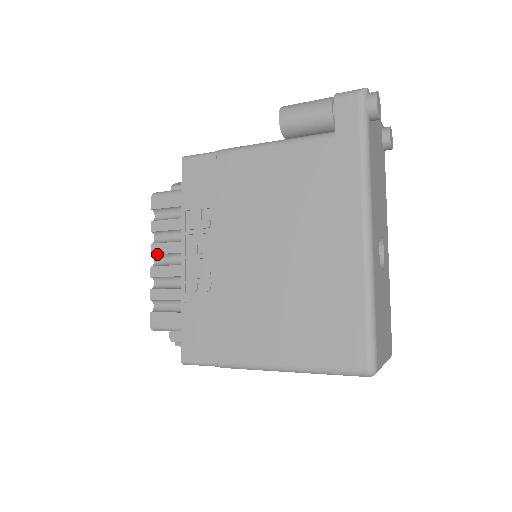
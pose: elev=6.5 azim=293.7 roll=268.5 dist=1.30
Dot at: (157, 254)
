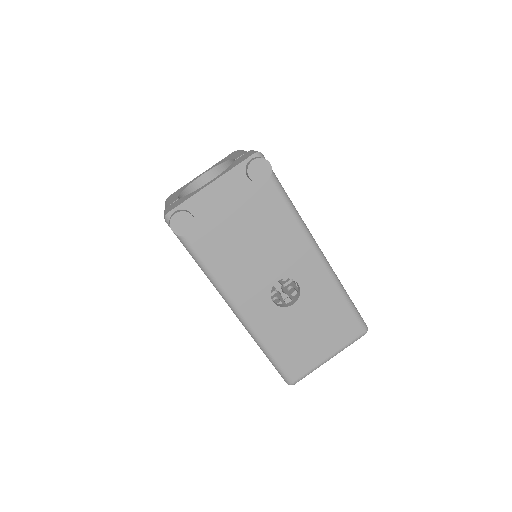
Dot at: occluded
